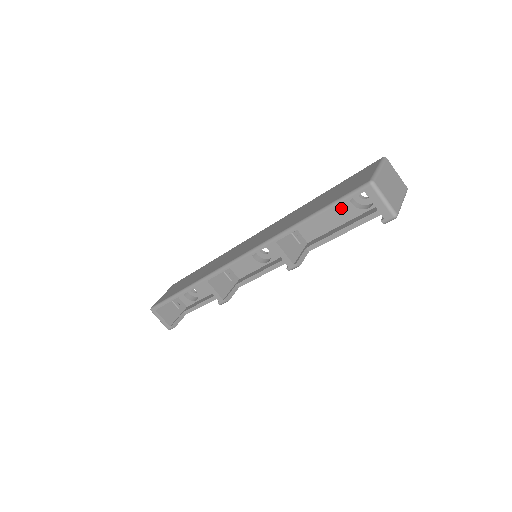
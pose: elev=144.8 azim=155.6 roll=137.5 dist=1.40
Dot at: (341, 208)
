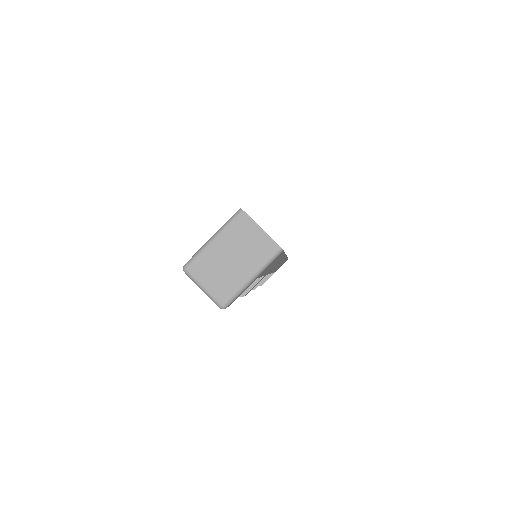
Dot at: occluded
